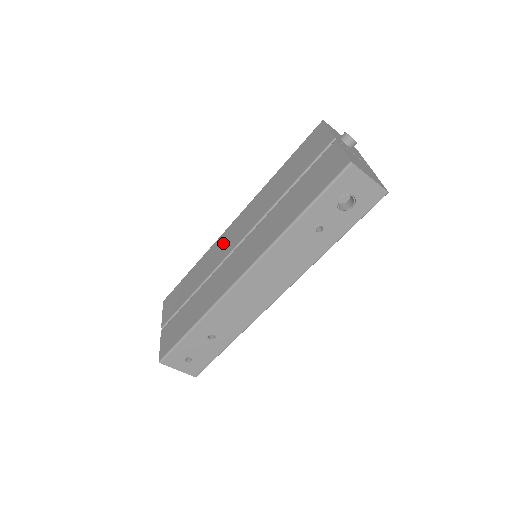
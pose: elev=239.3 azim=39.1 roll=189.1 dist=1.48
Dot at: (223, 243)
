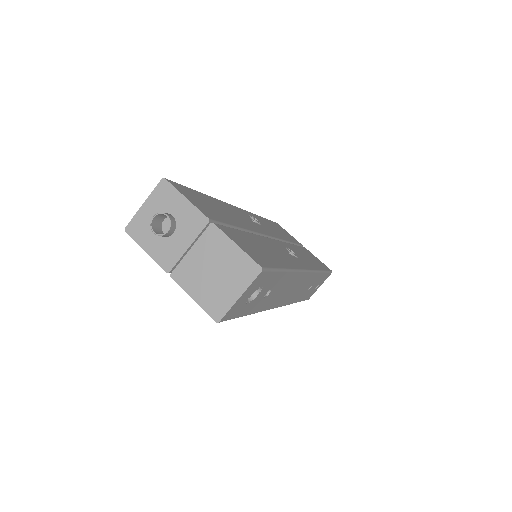
Dot at: occluded
